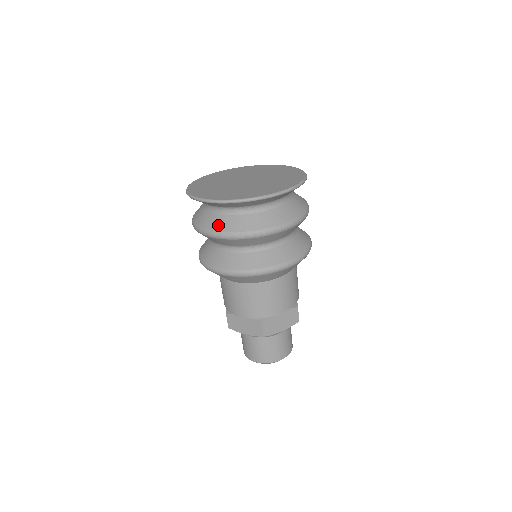
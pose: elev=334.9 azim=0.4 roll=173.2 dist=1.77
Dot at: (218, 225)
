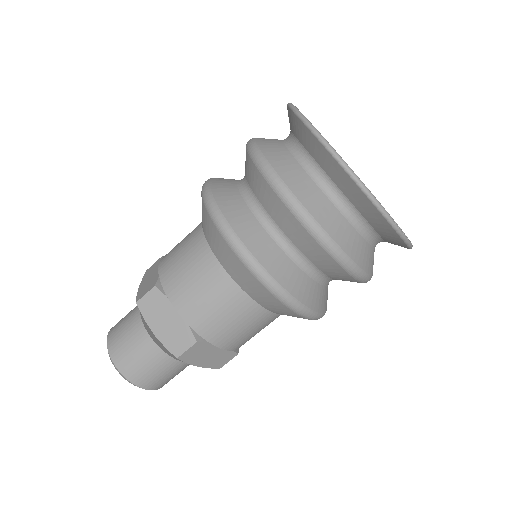
Dot at: (305, 193)
